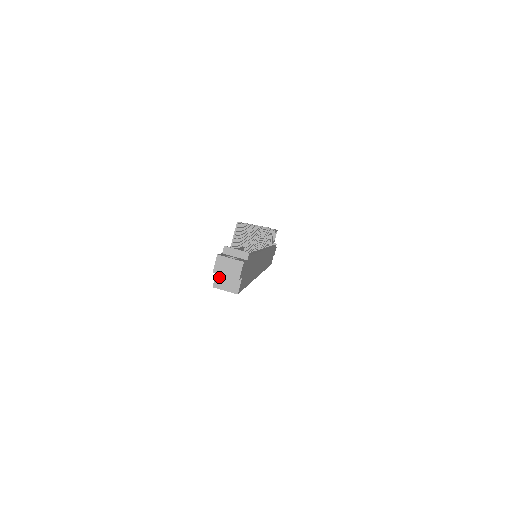
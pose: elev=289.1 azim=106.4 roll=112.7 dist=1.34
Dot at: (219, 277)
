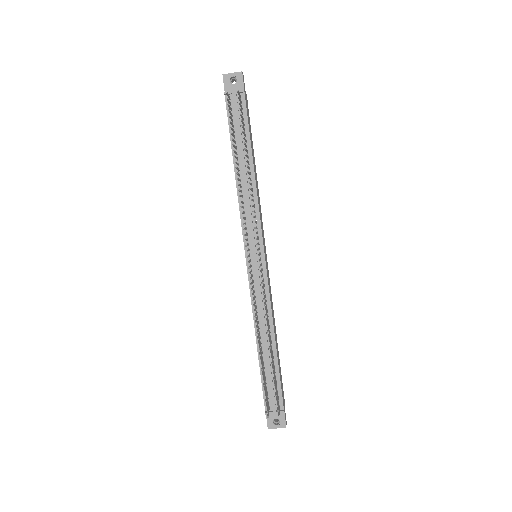
Dot at: occluded
